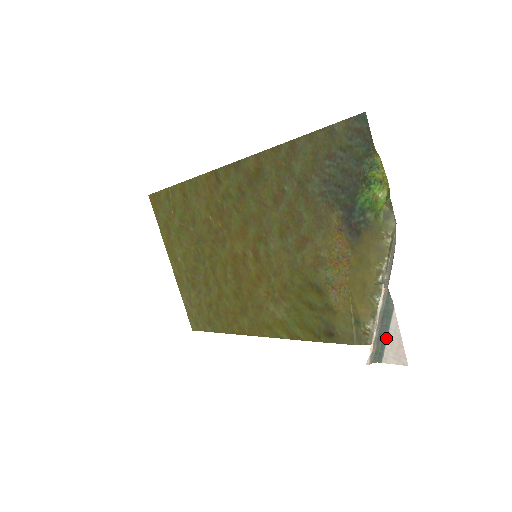
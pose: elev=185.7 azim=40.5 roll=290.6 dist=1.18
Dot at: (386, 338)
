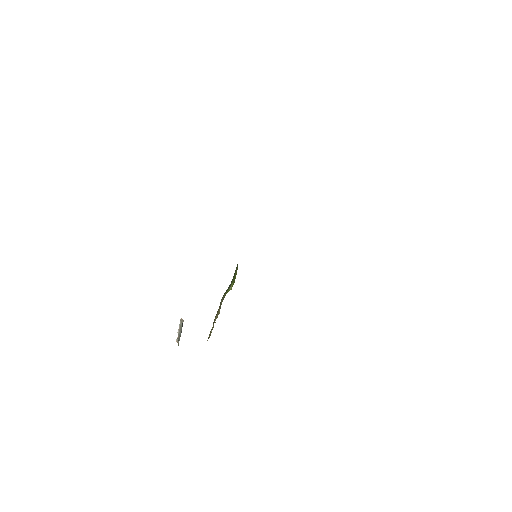
Dot at: occluded
